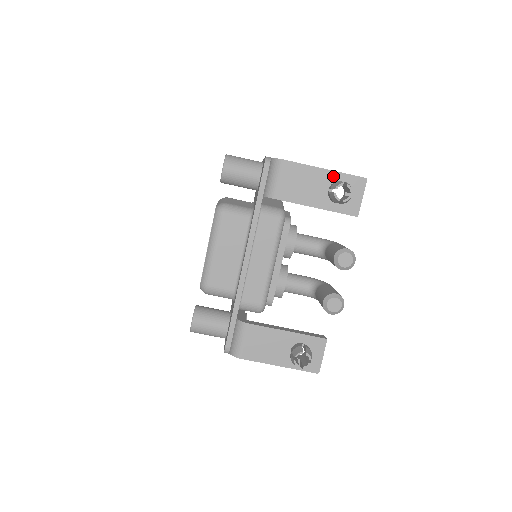
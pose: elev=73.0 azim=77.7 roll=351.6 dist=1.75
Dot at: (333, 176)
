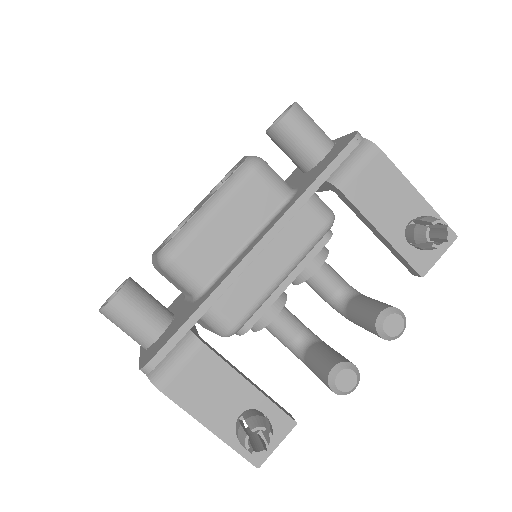
Dot at: (423, 208)
